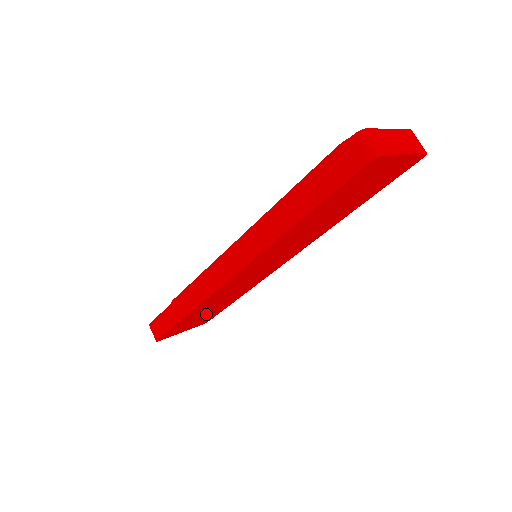
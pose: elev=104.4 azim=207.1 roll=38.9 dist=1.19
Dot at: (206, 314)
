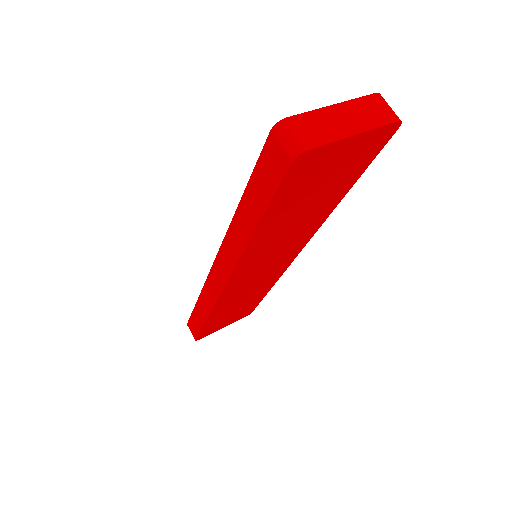
Dot at: (237, 311)
